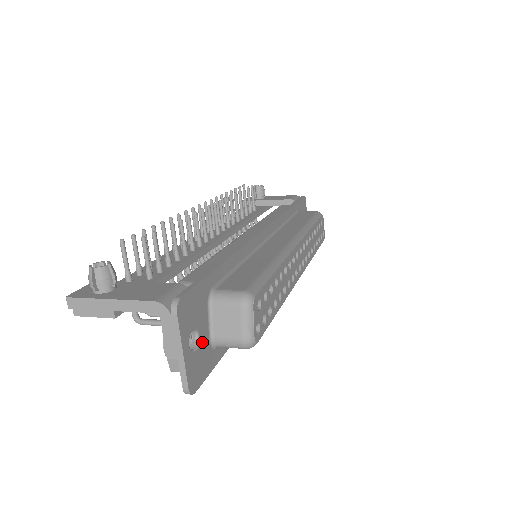
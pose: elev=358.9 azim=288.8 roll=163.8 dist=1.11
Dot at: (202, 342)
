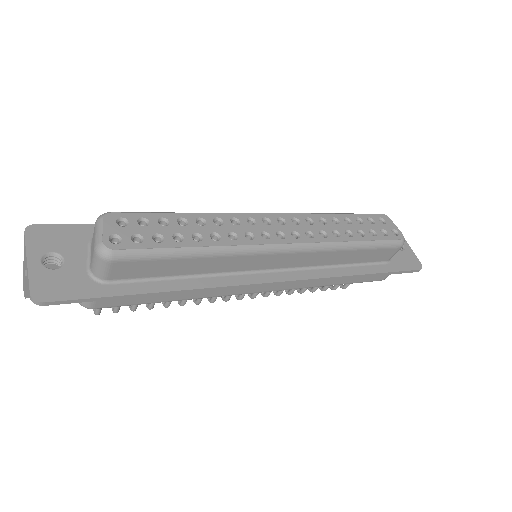
Dot at: (70, 267)
